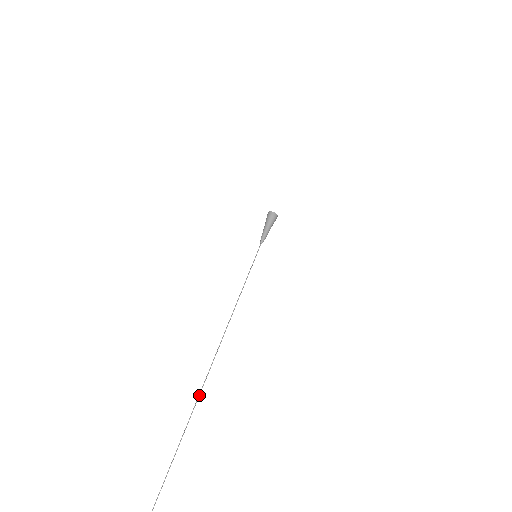
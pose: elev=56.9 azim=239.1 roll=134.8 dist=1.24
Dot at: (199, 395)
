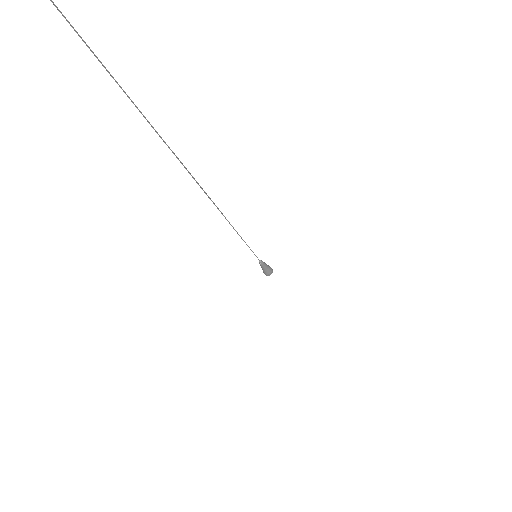
Dot at: occluded
